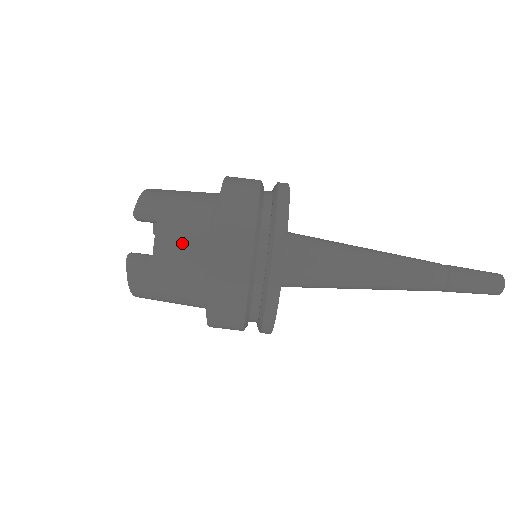
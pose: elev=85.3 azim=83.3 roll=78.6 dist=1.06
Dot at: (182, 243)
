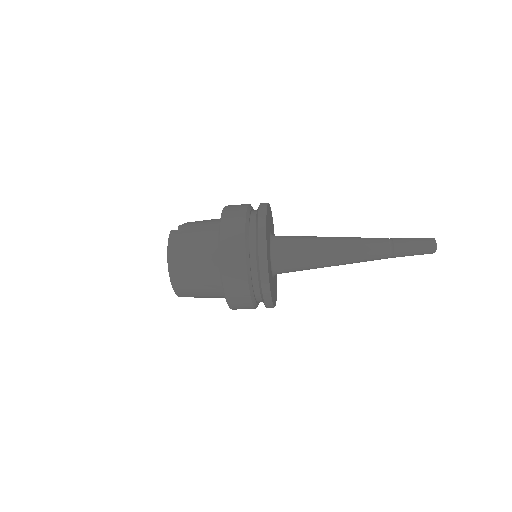
Dot at: occluded
